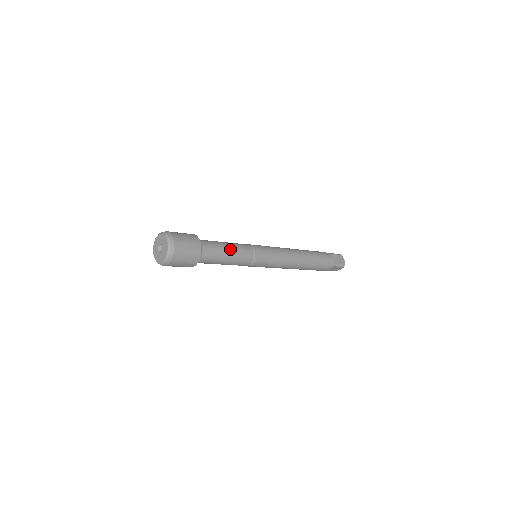
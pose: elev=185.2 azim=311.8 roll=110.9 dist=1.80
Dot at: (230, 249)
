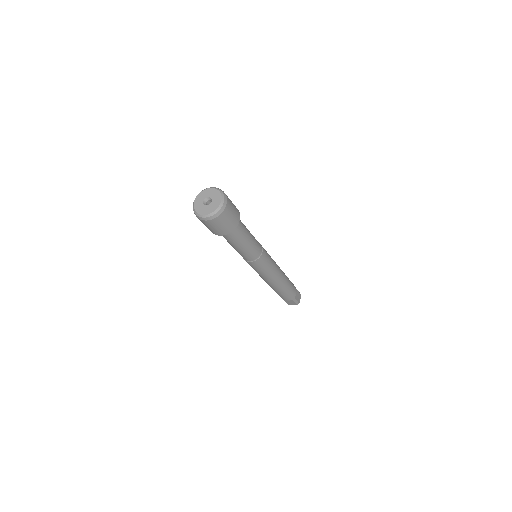
Dot at: (250, 239)
